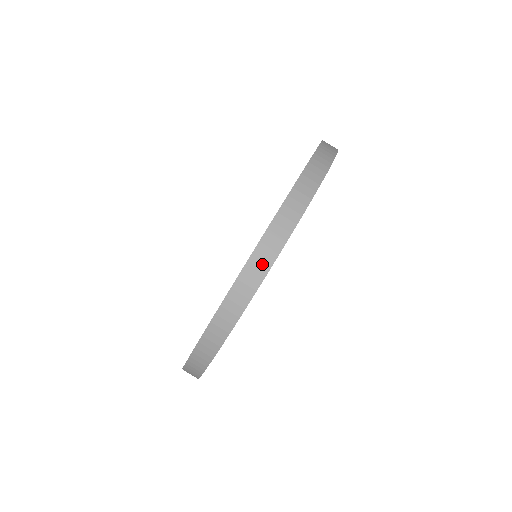
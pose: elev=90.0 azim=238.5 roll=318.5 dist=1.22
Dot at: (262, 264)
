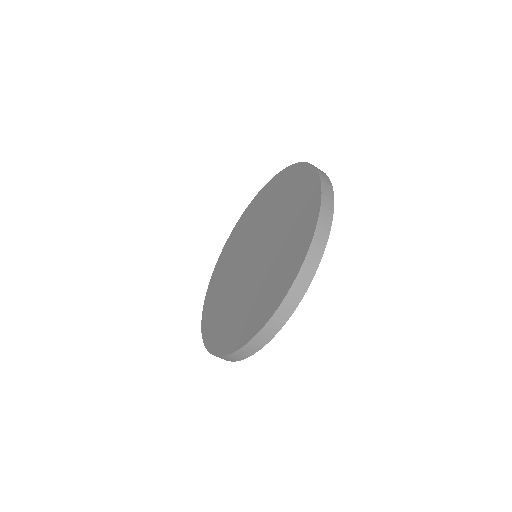
Dot at: (319, 249)
